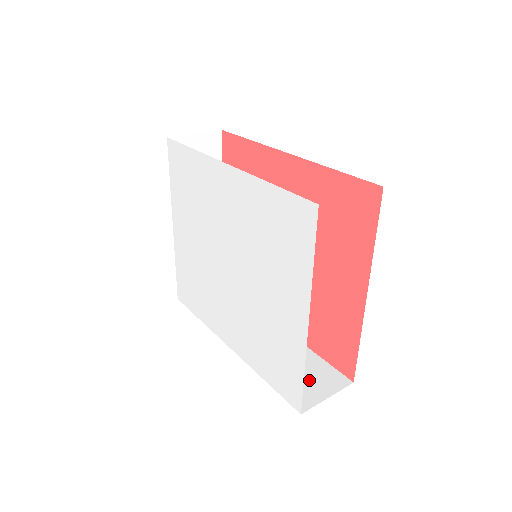
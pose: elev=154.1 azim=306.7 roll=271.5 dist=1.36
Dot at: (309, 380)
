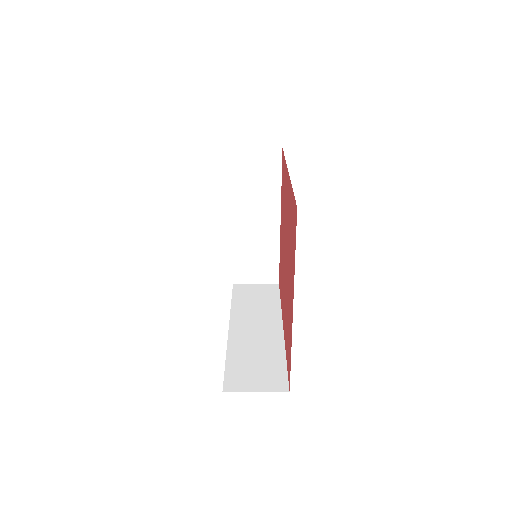
Dot at: (257, 374)
